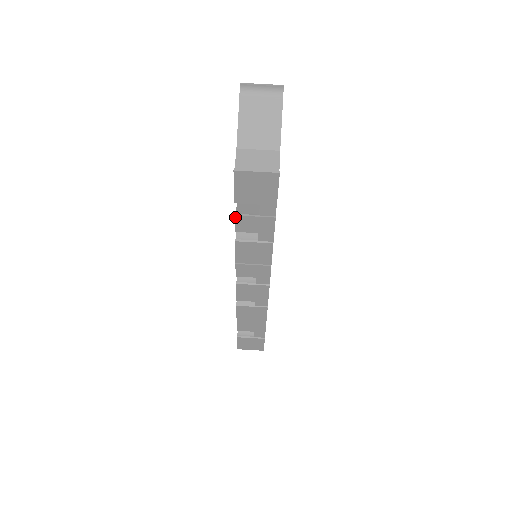
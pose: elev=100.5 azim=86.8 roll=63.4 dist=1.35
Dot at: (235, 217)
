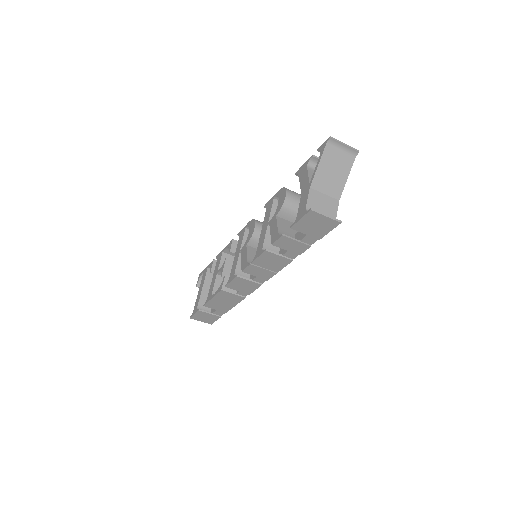
Dot at: (282, 236)
